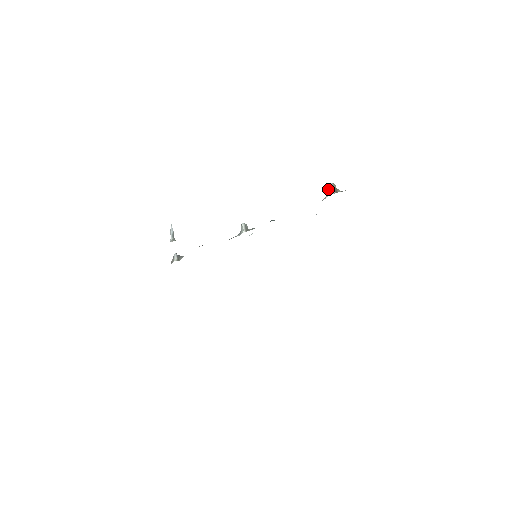
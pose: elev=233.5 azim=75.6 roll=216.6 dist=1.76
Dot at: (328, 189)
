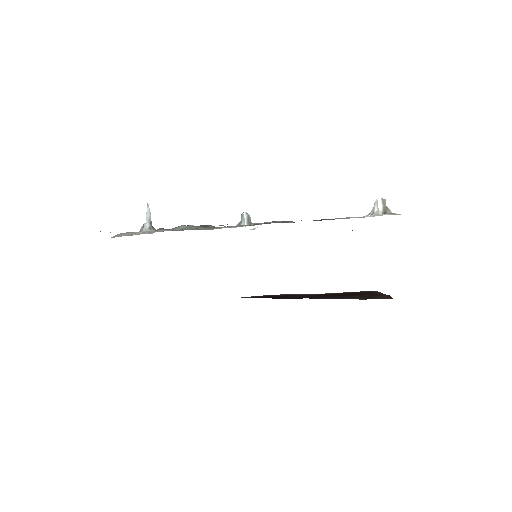
Dot at: (374, 203)
